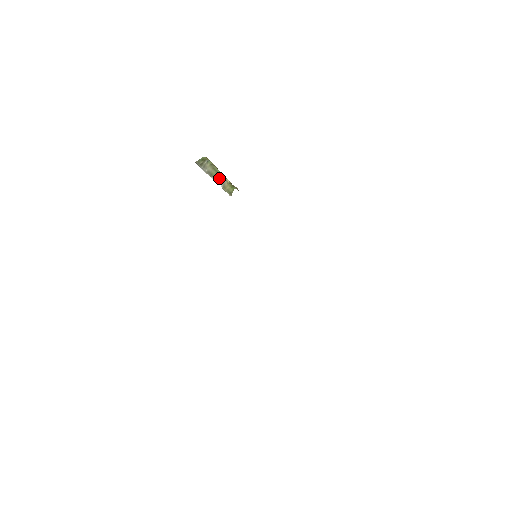
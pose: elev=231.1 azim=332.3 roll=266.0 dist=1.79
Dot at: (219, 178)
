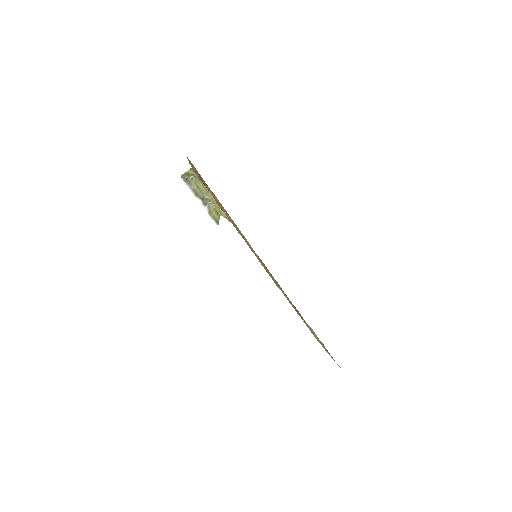
Dot at: (204, 201)
